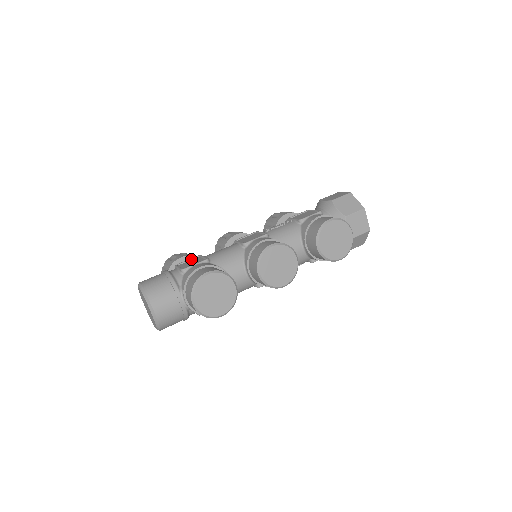
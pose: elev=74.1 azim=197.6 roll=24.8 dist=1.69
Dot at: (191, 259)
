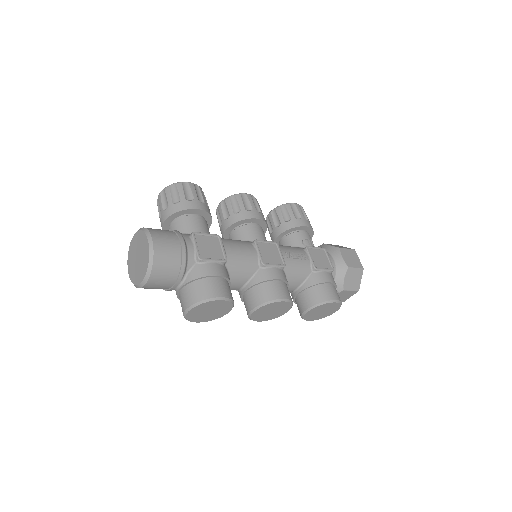
Dot at: (210, 236)
